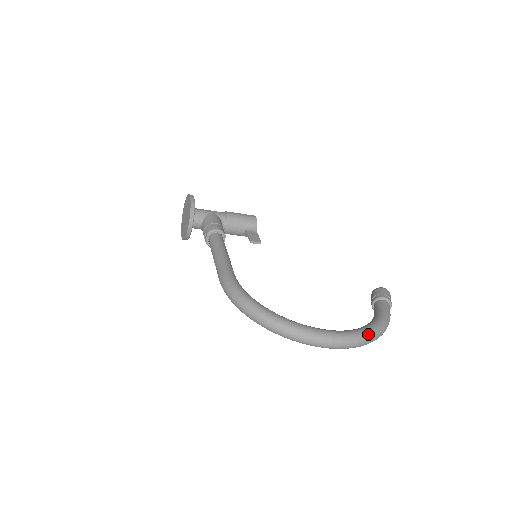
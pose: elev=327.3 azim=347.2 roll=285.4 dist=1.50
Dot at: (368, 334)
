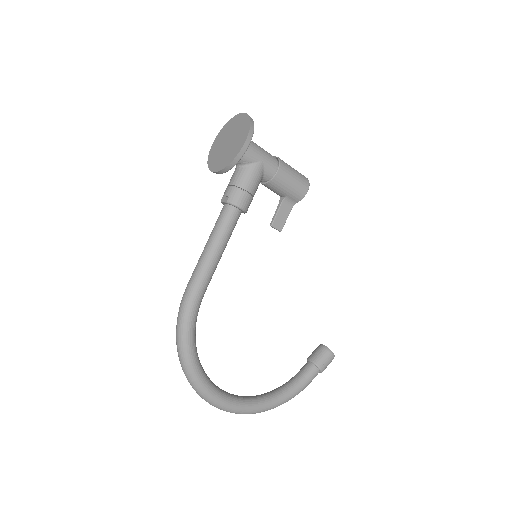
Dot at: (263, 411)
